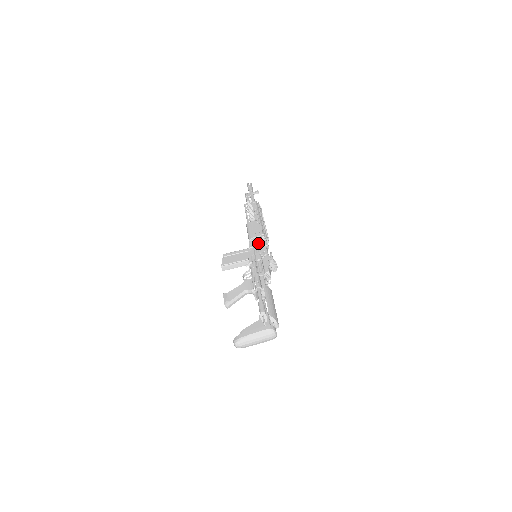
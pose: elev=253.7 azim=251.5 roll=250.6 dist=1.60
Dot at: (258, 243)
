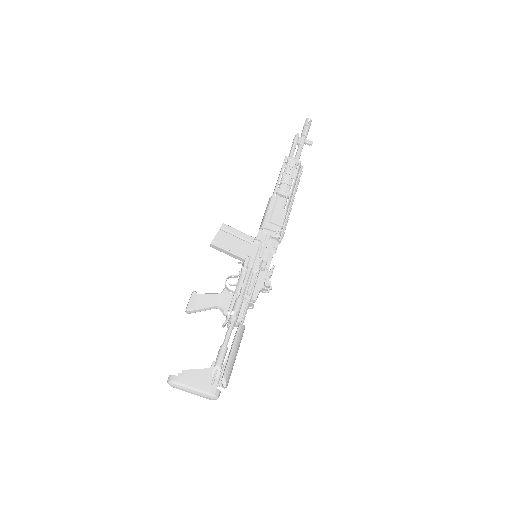
Dot at: occluded
